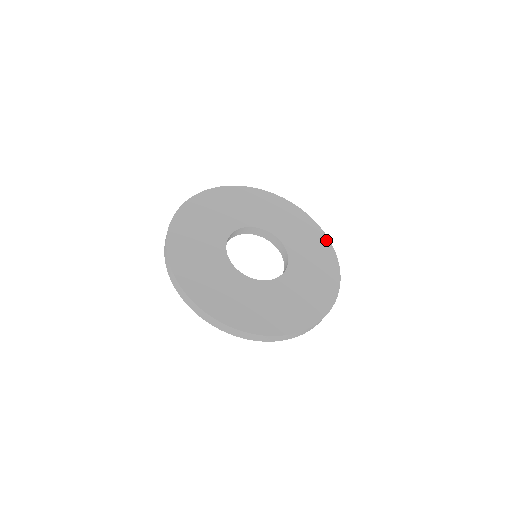
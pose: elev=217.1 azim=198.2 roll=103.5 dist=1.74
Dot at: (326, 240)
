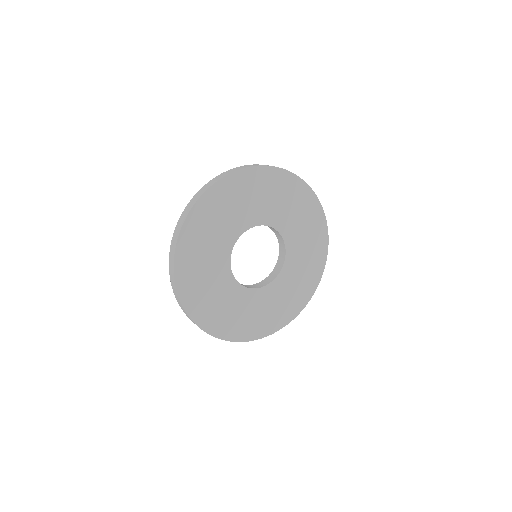
Dot at: (283, 173)
